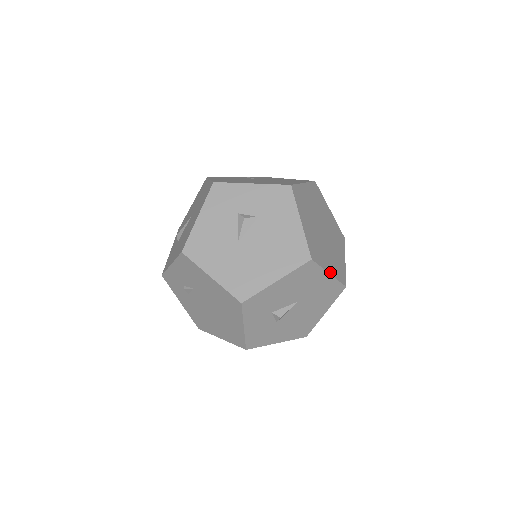
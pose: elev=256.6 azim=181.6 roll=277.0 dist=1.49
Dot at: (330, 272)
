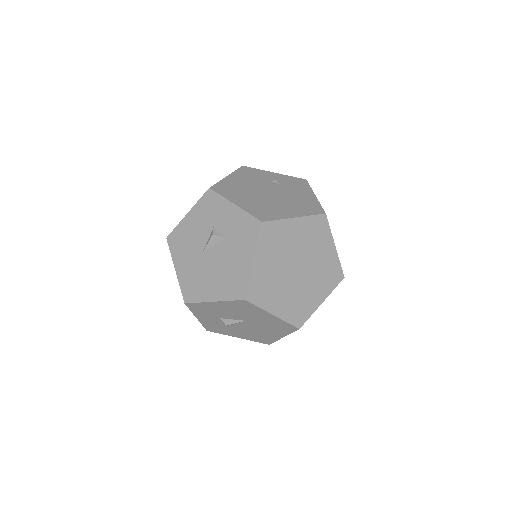
Dot at: (275, 313)
